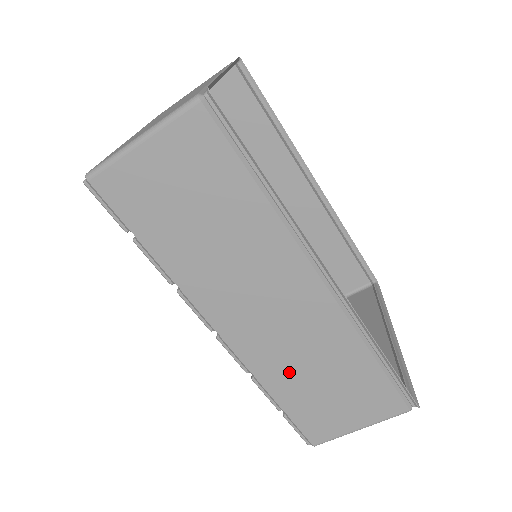
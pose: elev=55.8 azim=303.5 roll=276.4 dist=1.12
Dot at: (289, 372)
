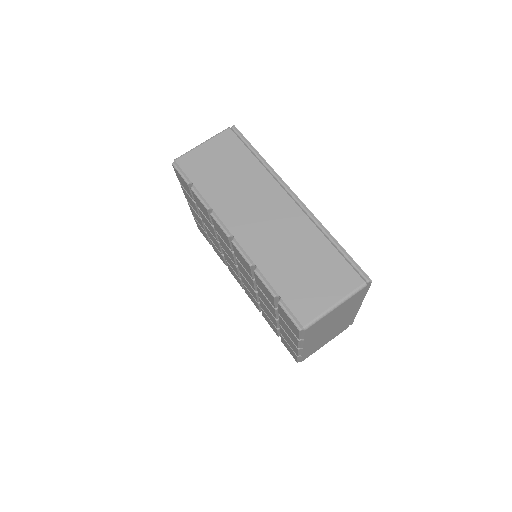
Dot at: (278, 259)
